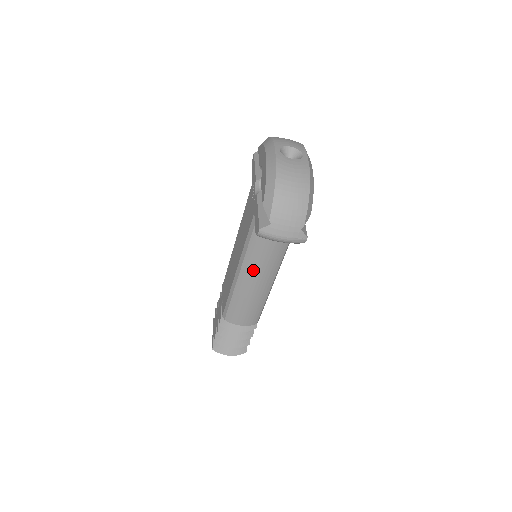
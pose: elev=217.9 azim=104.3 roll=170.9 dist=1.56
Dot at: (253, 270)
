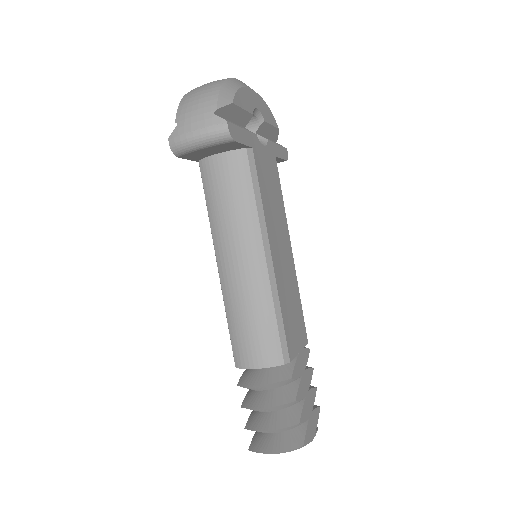
Dot at: (226, 245)
